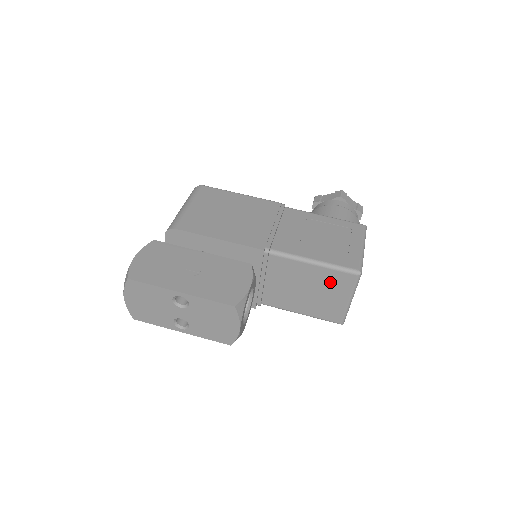
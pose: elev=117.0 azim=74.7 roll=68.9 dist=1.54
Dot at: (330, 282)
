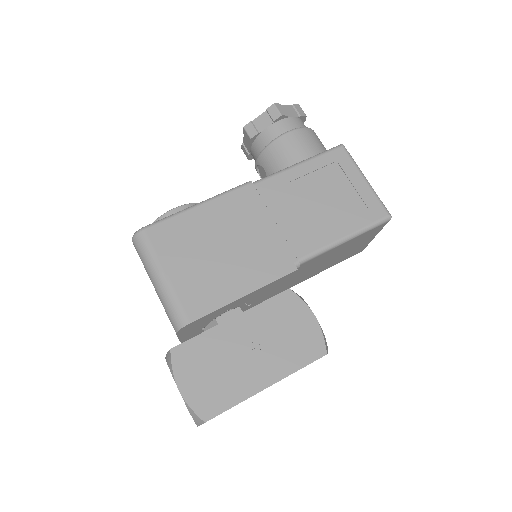
Dot at: (360, 240)
